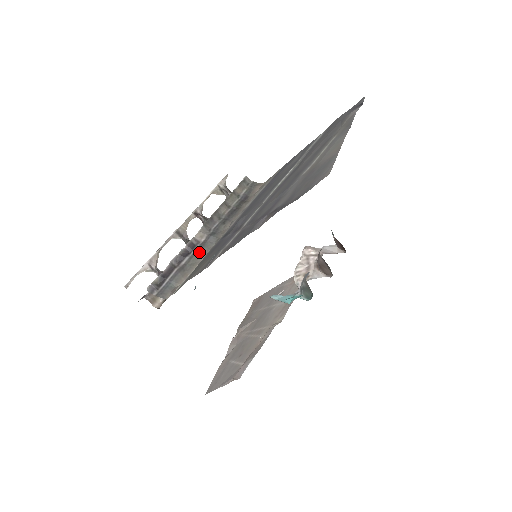
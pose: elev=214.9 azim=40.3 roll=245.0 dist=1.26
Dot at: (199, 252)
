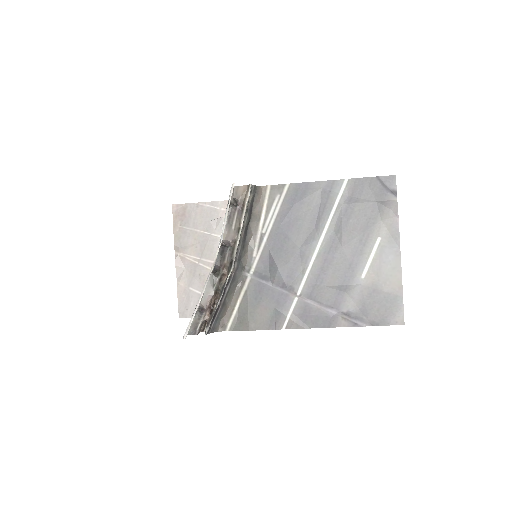
Dot at: (233, 285)
